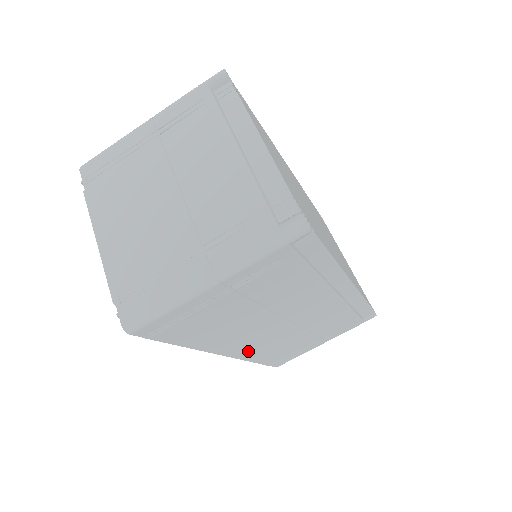
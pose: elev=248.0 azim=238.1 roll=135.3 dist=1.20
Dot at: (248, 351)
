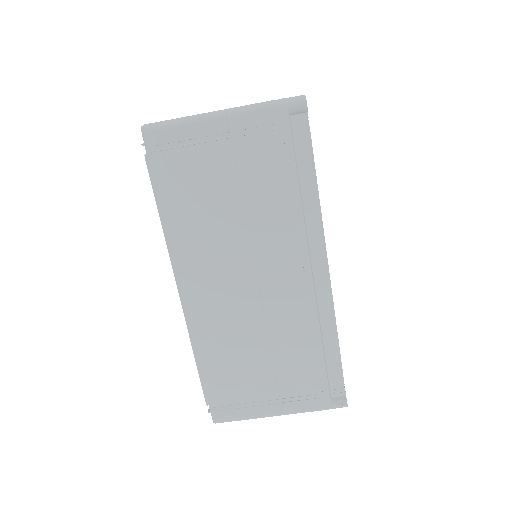
Dot at: (203, 312)
